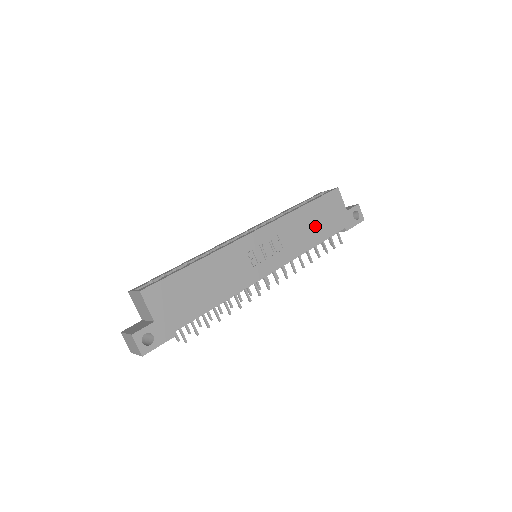
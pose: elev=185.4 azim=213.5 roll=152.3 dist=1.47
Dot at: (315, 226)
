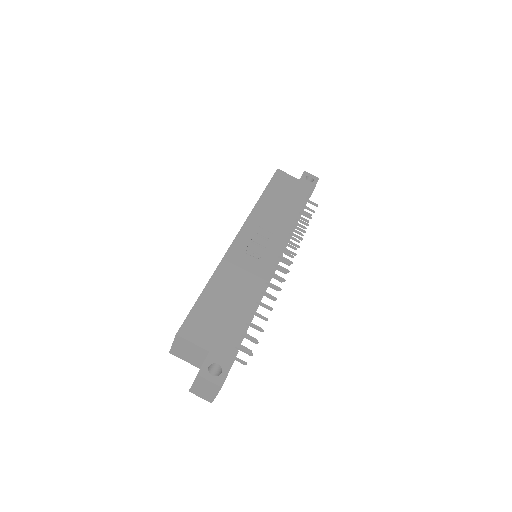
Dot at: (284, 204)
